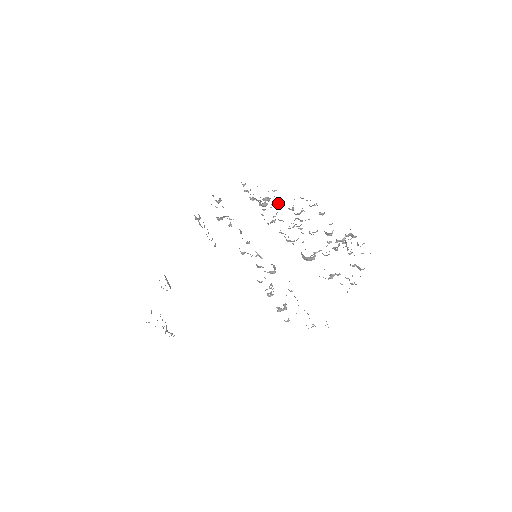
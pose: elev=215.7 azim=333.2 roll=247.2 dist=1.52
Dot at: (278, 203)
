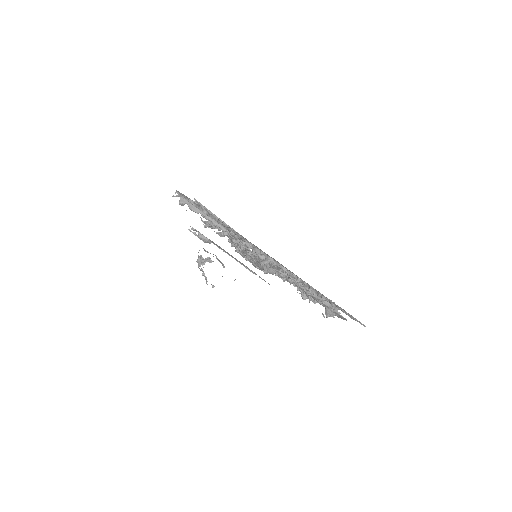
Dot at: (229, 233)
